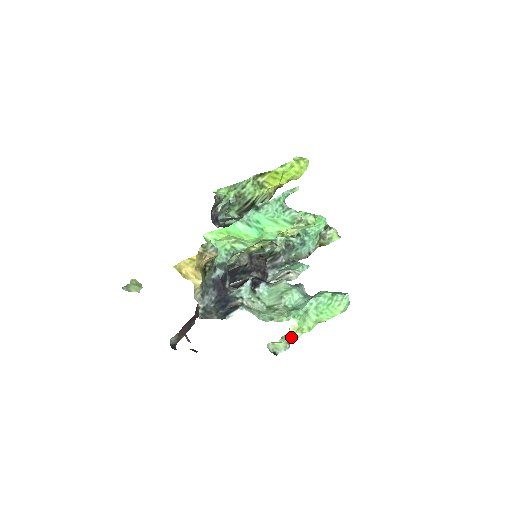
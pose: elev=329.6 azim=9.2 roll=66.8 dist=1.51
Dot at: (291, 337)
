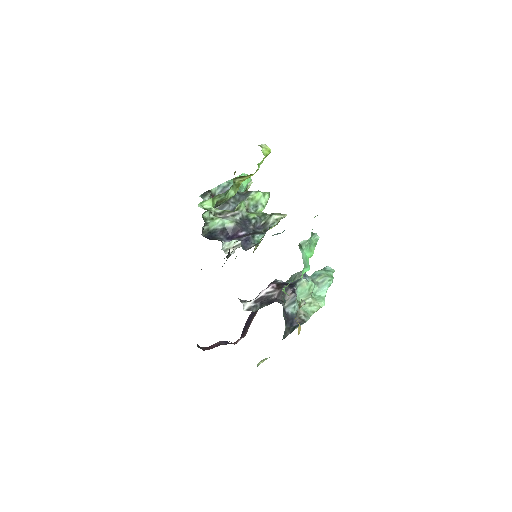
Dot at: occluded
